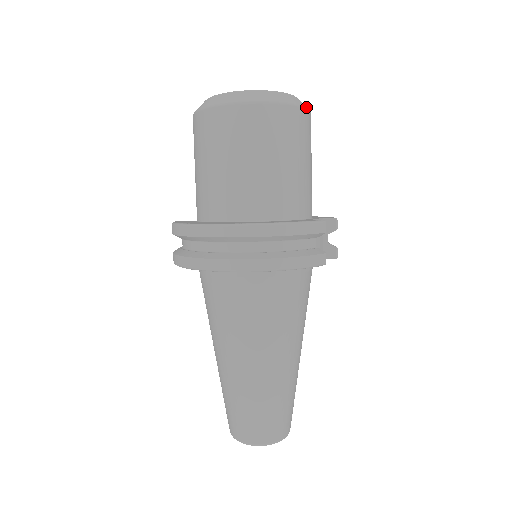
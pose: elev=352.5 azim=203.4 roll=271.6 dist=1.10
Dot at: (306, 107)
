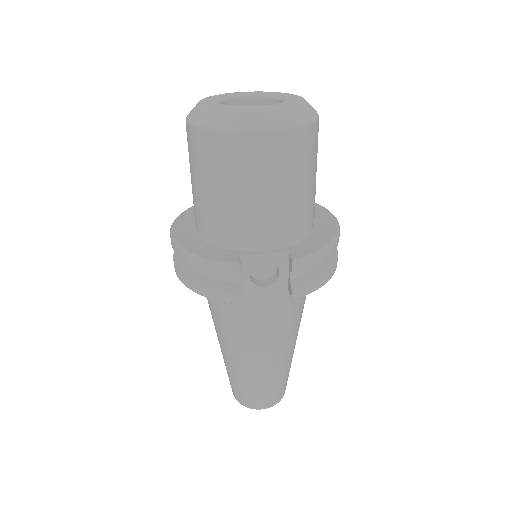
Dot at: (257, 129)
